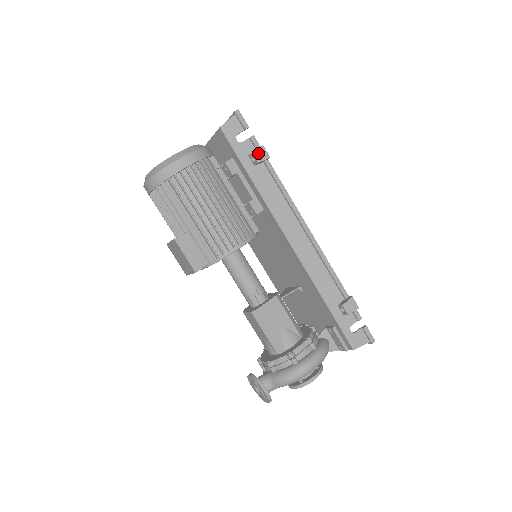
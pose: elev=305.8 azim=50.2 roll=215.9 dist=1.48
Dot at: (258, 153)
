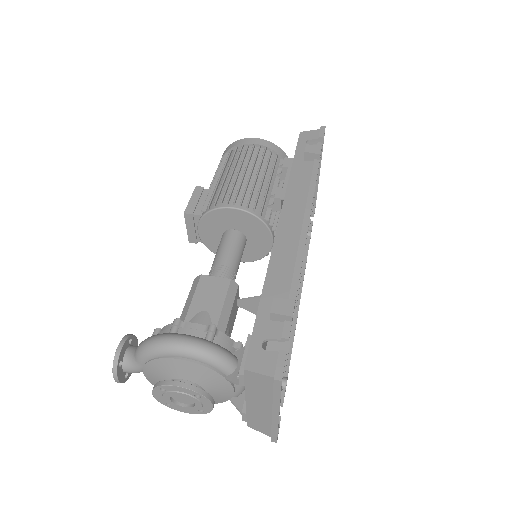
Dot at: (311, 147)
